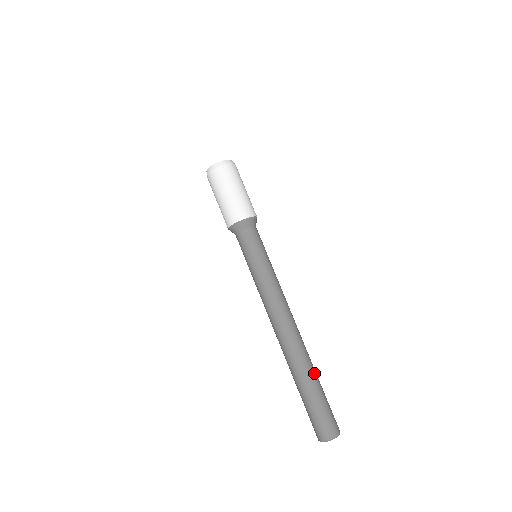
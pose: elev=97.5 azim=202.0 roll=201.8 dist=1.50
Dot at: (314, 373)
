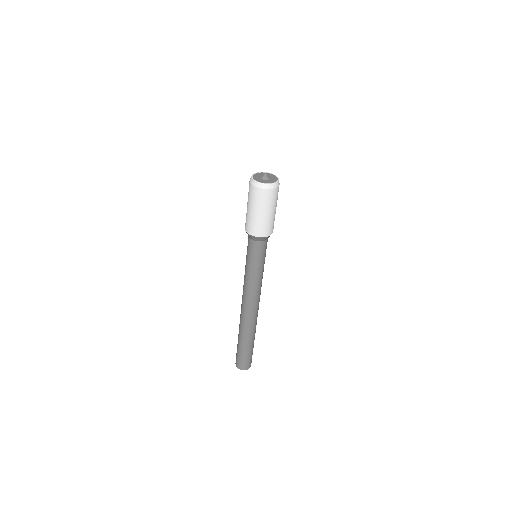
Dot at: (250, 339)
